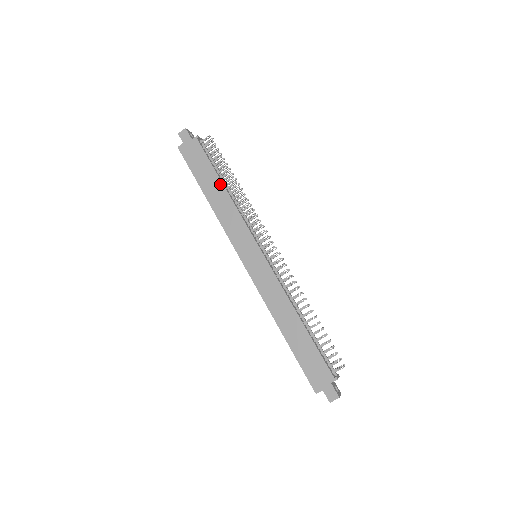
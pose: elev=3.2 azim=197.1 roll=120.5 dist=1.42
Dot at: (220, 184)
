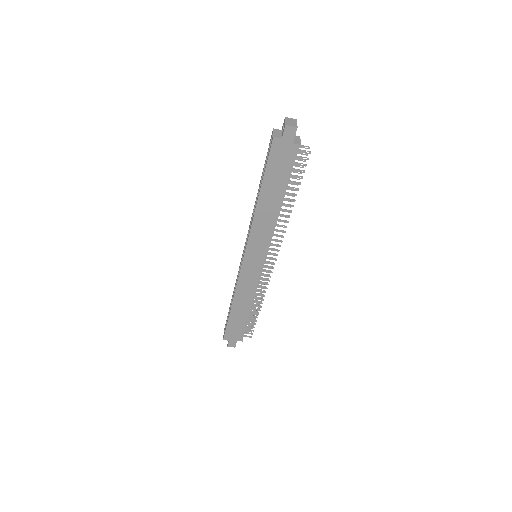
Dot at: (280, 200)
